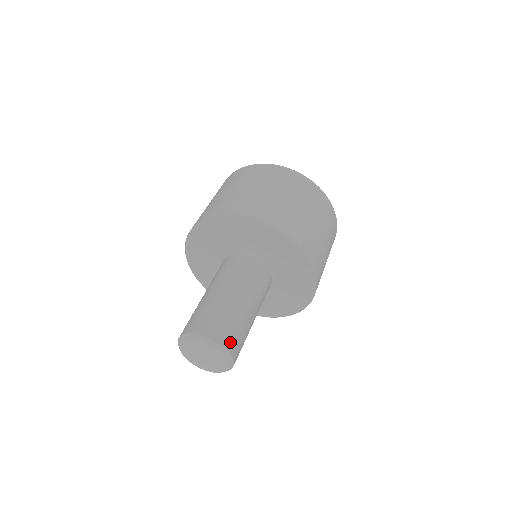
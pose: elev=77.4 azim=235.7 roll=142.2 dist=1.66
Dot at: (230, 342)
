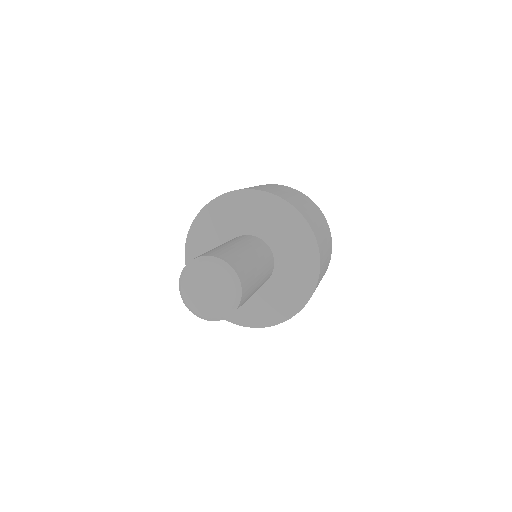
Dot at: (236, 265)
